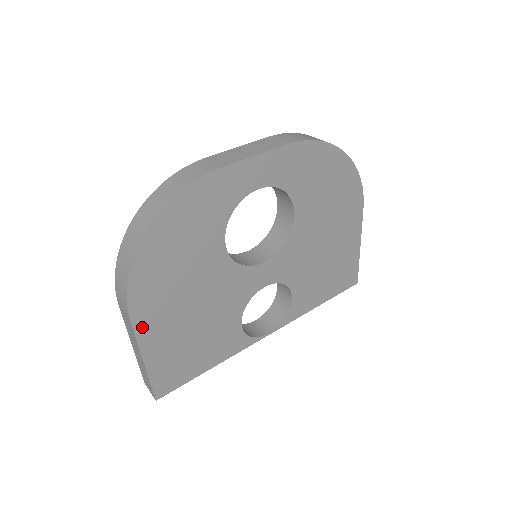
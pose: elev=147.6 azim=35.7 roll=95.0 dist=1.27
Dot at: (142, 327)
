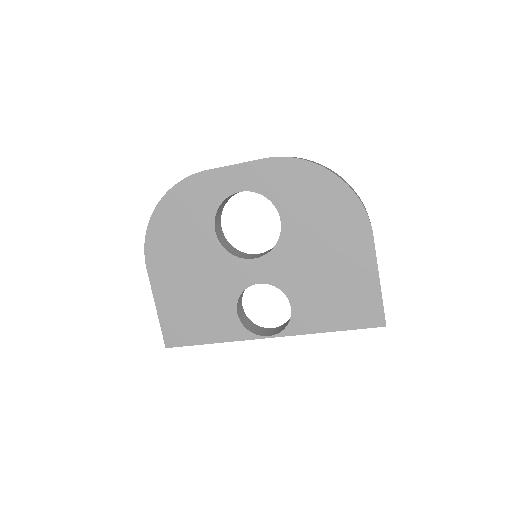
Dot at: (155, 278)
